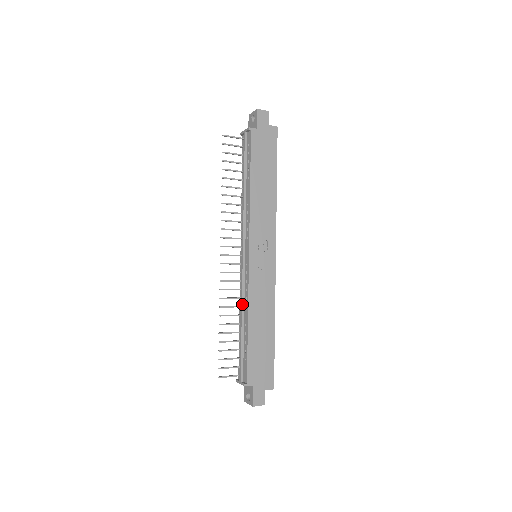
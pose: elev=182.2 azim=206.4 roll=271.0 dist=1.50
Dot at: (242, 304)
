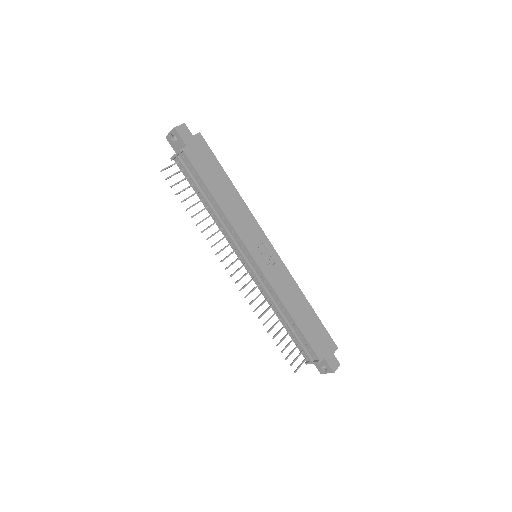
Dot at: (273, 303)
